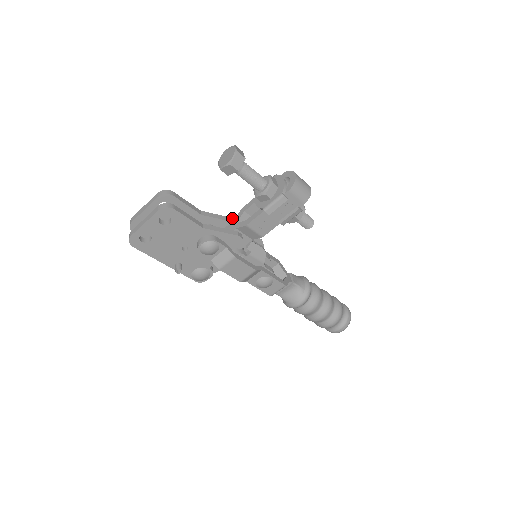
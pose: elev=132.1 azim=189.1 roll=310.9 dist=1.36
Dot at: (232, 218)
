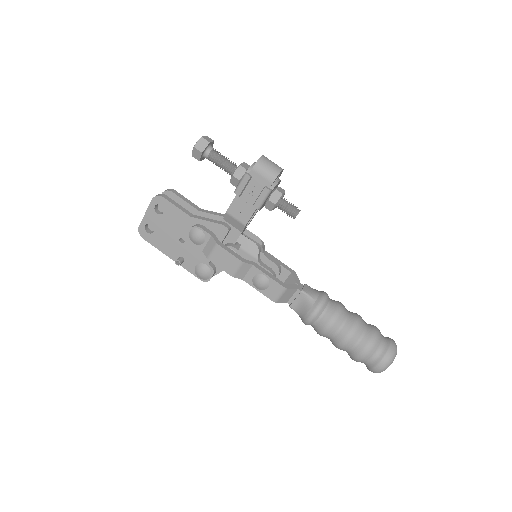
Dot at: occluded
